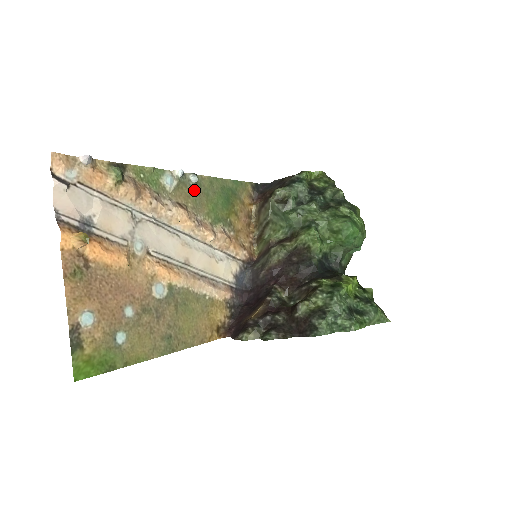
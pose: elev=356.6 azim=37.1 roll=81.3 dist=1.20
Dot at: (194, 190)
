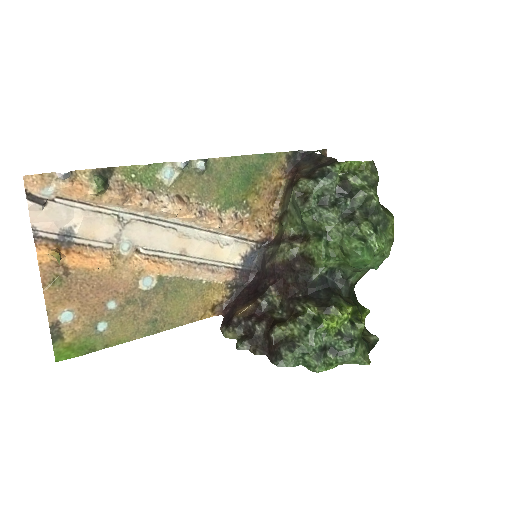
Dot at: (202, 177)
